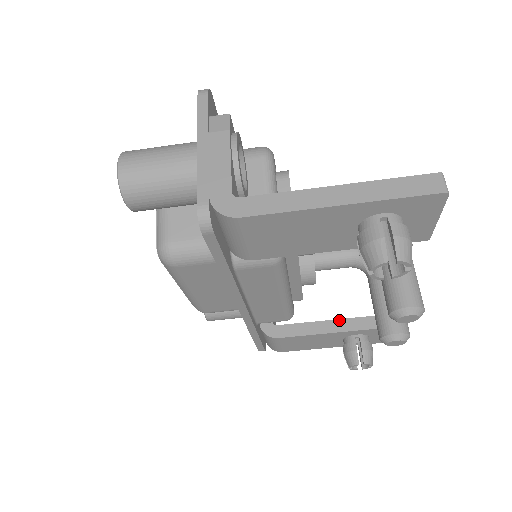
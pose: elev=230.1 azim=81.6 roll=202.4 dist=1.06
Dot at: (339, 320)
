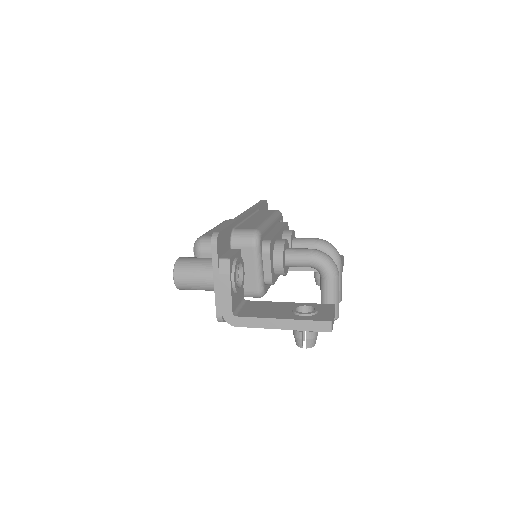
Dot at: occluded
